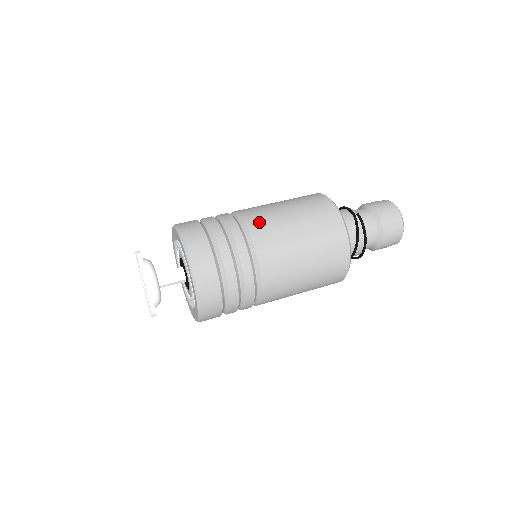
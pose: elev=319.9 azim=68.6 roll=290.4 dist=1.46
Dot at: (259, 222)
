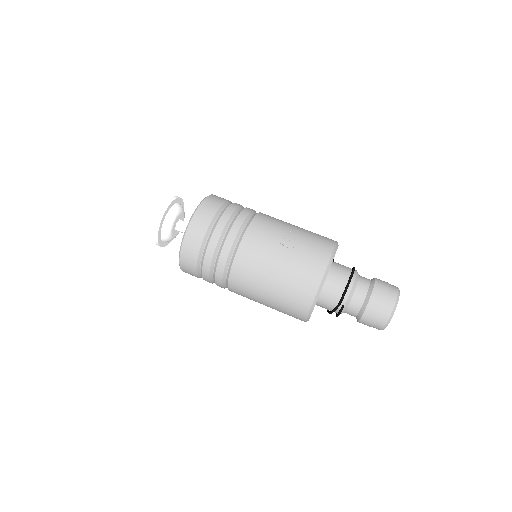
Dot at: (241, 275)
